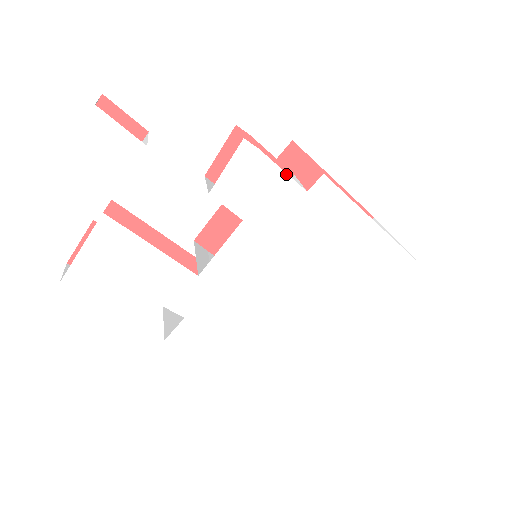
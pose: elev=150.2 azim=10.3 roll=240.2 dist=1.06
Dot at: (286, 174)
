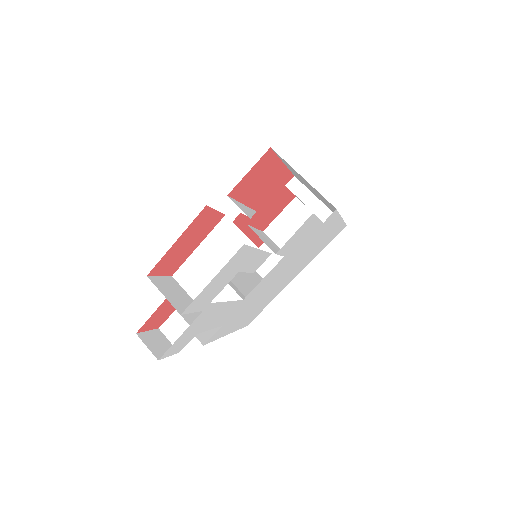
Dot at: (320, 220)
